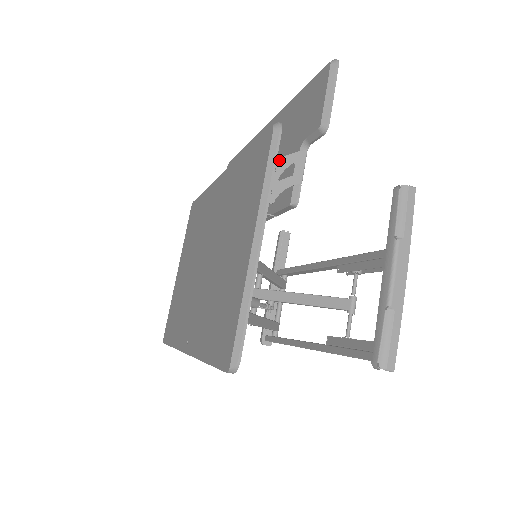
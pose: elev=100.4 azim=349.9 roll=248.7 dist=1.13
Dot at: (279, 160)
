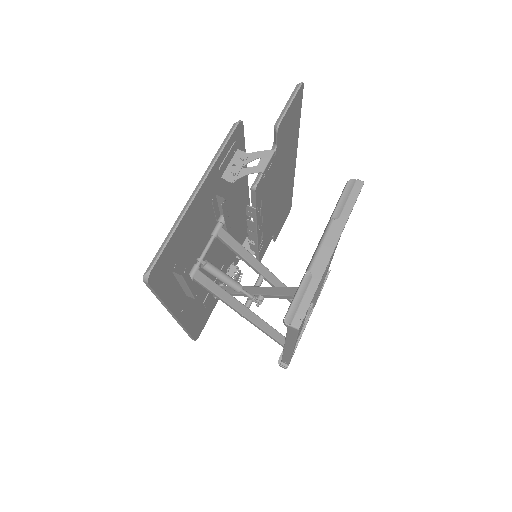
Dot at: (247, 154)
